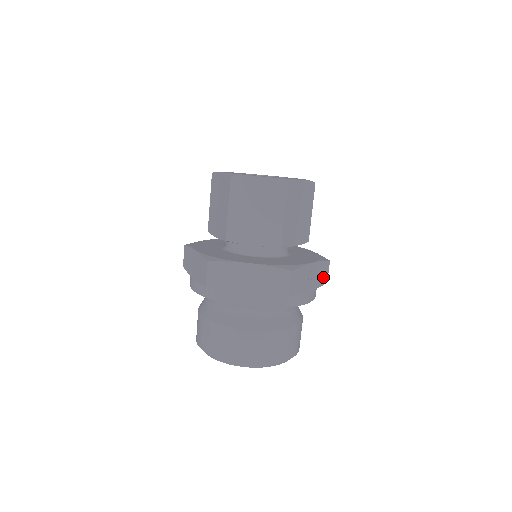
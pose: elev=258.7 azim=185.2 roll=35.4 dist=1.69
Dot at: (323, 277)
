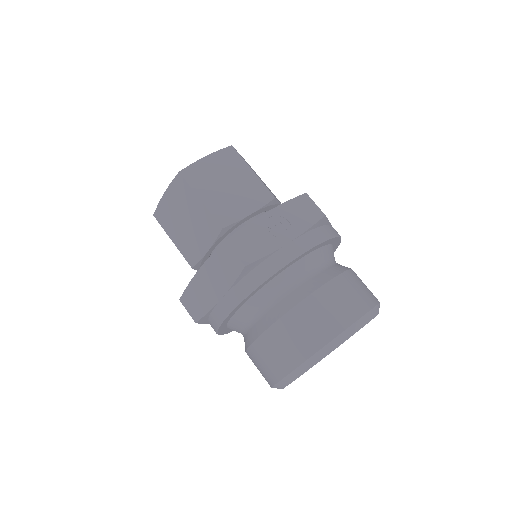
Dot at: (308, 215)
